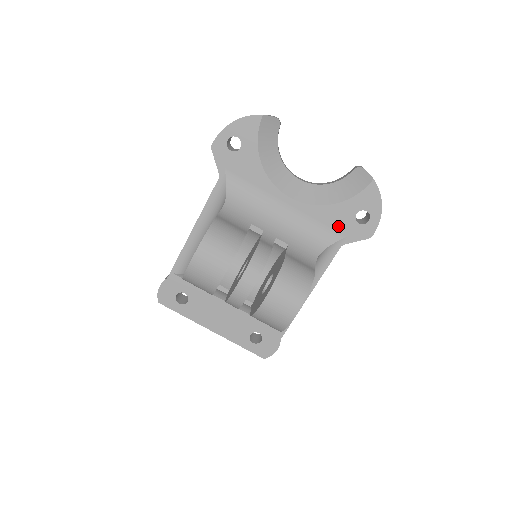
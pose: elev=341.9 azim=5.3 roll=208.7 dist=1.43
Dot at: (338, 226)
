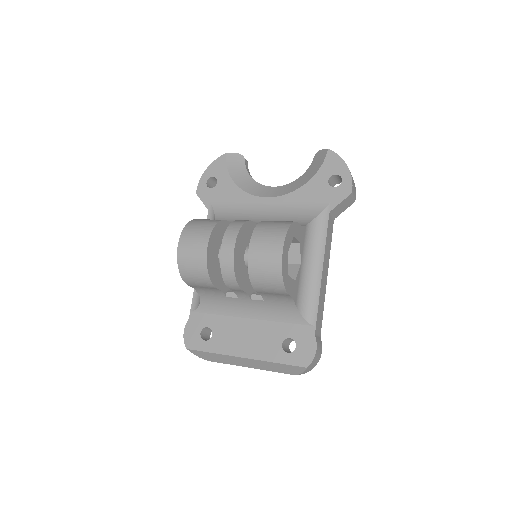
Dot at: (318, 198)
